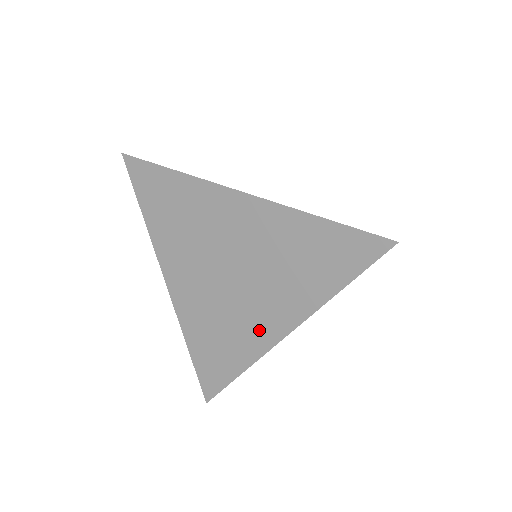
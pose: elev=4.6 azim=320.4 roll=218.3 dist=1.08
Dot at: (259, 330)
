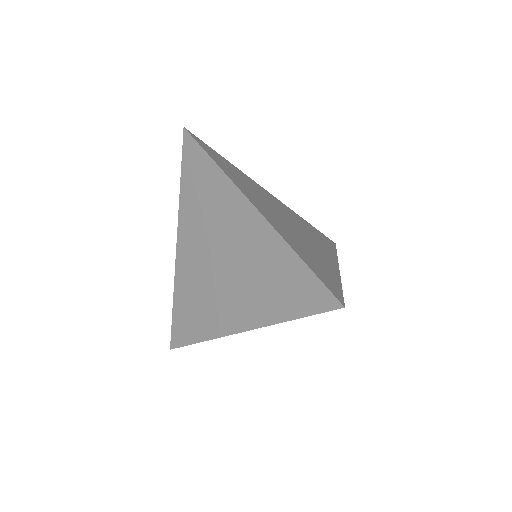
Dot at: (225, 317)
